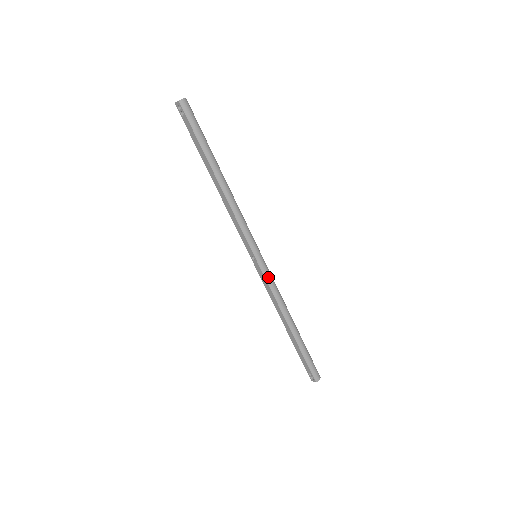
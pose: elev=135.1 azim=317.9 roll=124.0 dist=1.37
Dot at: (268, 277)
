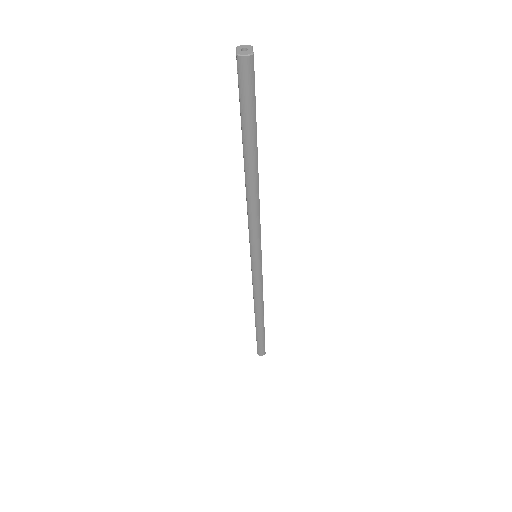
Dot at: (256, 280)
